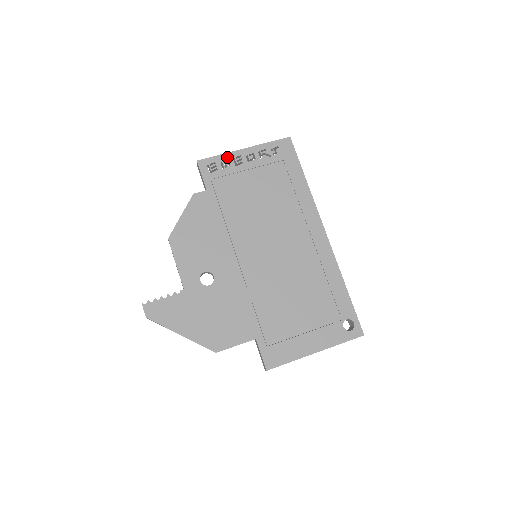
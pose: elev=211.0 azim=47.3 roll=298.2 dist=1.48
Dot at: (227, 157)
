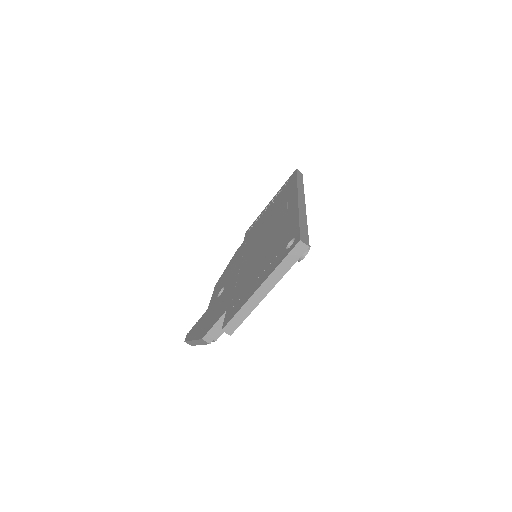
Dot at: (260, 215)
